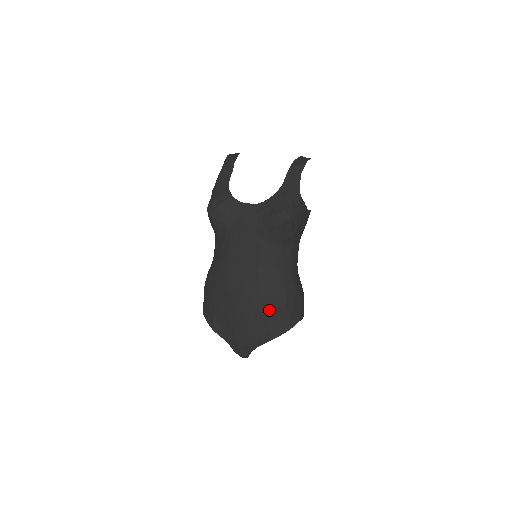
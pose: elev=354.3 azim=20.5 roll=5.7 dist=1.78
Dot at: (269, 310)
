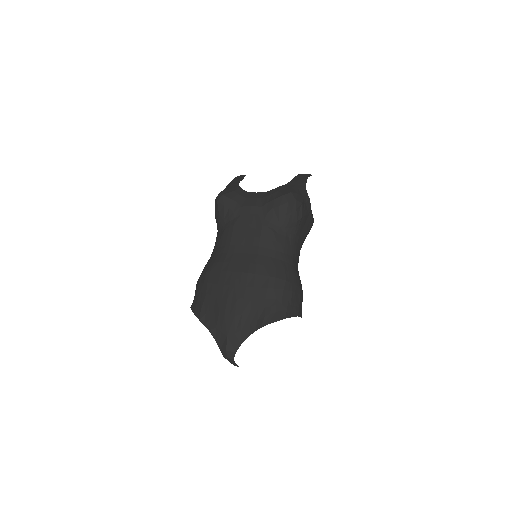
Dot at: (266, 291)
